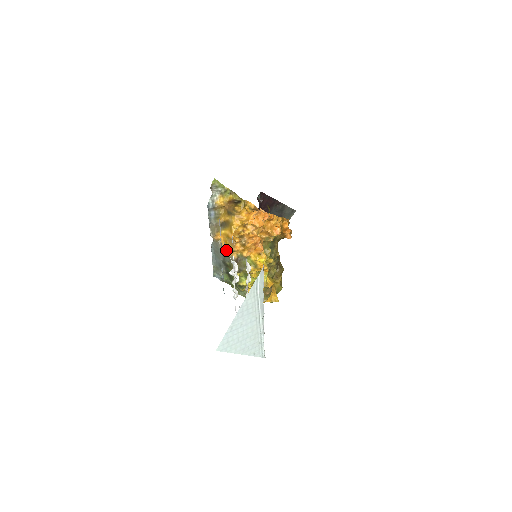
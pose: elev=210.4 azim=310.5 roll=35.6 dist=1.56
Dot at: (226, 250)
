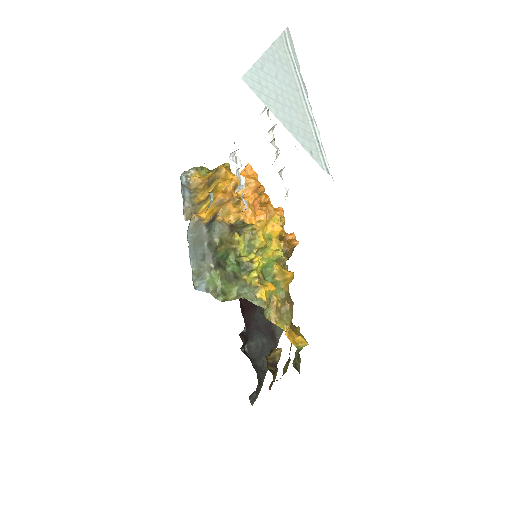
Dot at: (212, 218)
